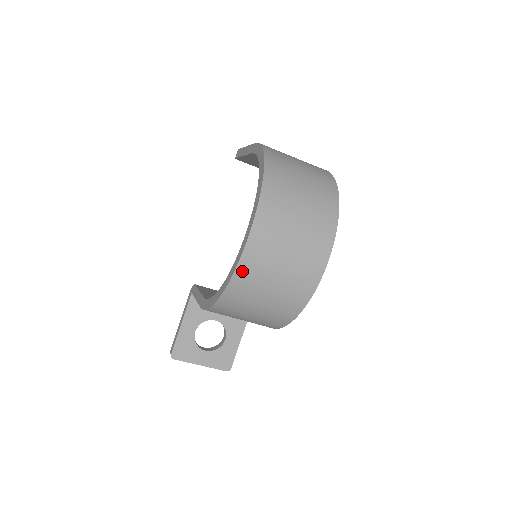
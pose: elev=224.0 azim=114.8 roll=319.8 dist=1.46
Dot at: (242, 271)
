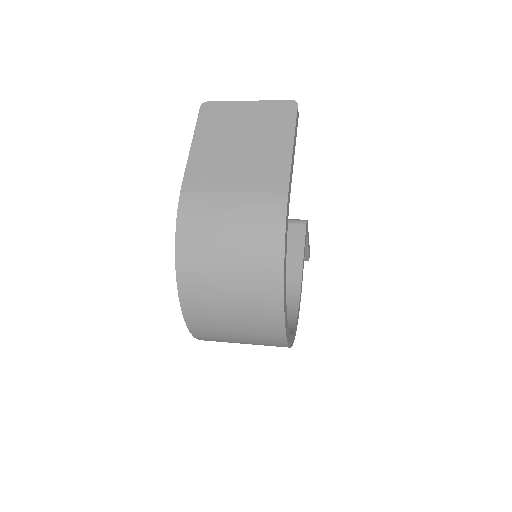
Dot at: occluded
